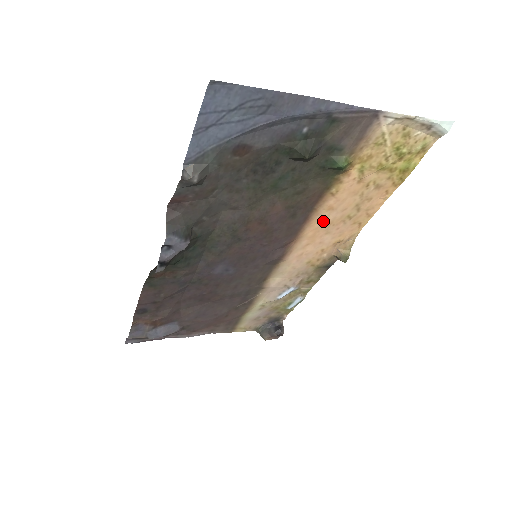
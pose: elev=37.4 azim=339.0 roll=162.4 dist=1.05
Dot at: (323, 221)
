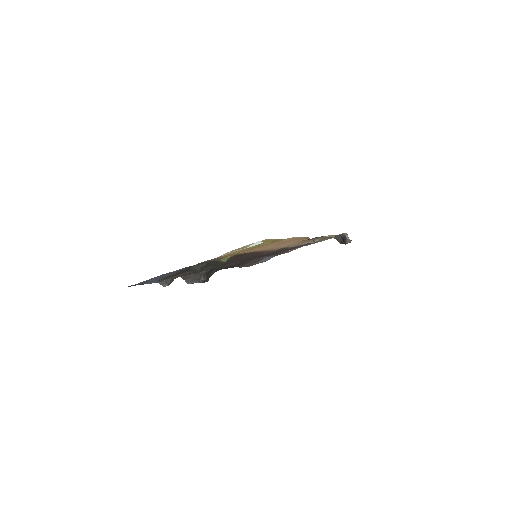
Dot at: (267, 248)
